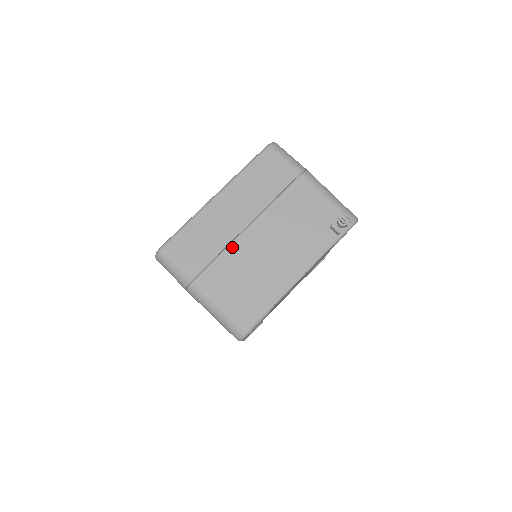
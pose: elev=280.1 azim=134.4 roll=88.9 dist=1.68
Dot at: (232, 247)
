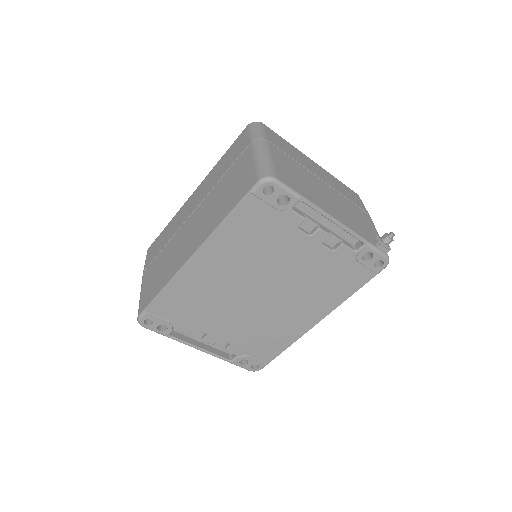
Dot at: (305, 169)
